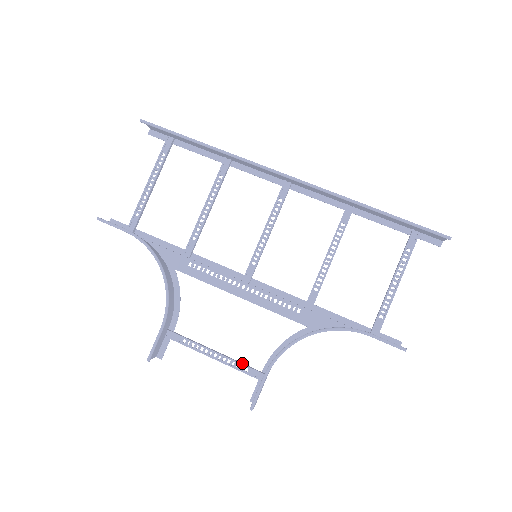
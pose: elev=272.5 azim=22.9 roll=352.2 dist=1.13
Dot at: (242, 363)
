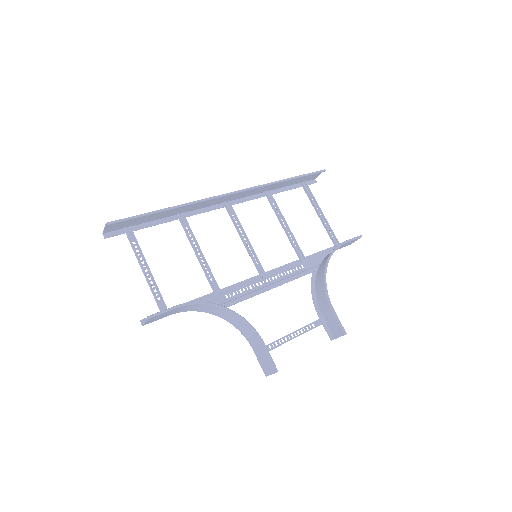
Dot at: (308, 324)
